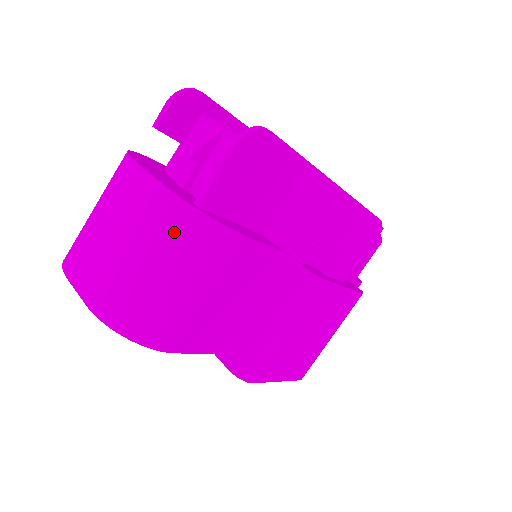
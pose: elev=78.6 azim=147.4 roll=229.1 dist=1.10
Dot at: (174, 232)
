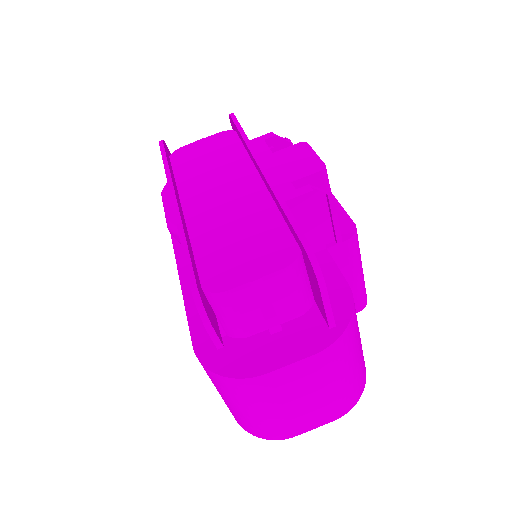
Dot at: (346, 350)
